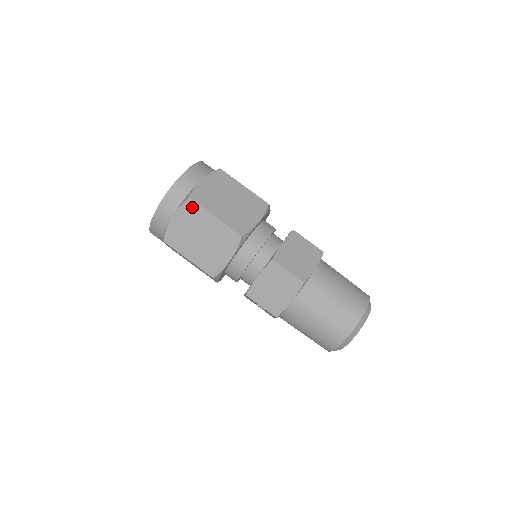
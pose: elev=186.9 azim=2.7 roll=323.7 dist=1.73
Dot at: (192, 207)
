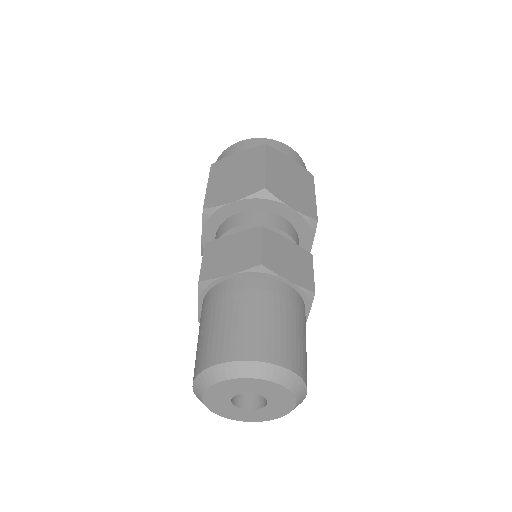
Dot at: occluded
